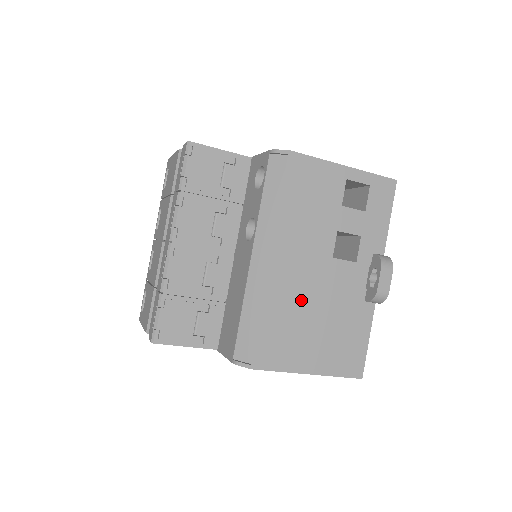
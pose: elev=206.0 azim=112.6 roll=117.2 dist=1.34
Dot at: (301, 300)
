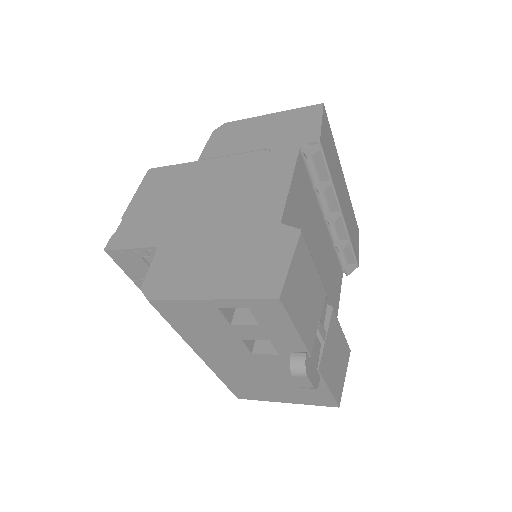
Dot at: (245, 374)
